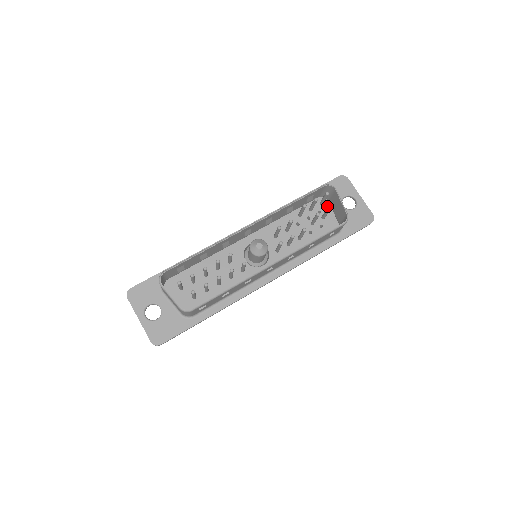
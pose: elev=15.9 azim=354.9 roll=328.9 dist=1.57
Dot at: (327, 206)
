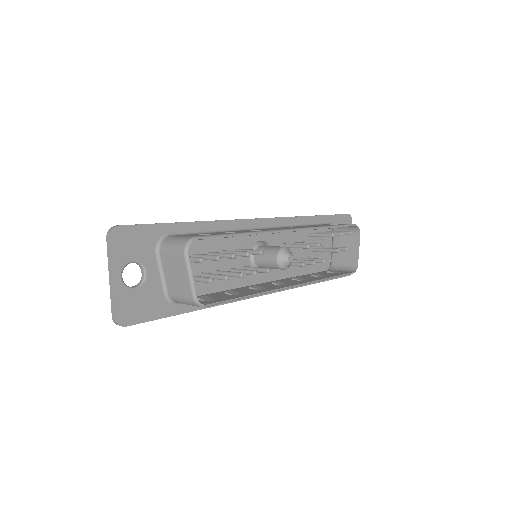
Dot at: (329, 238)
